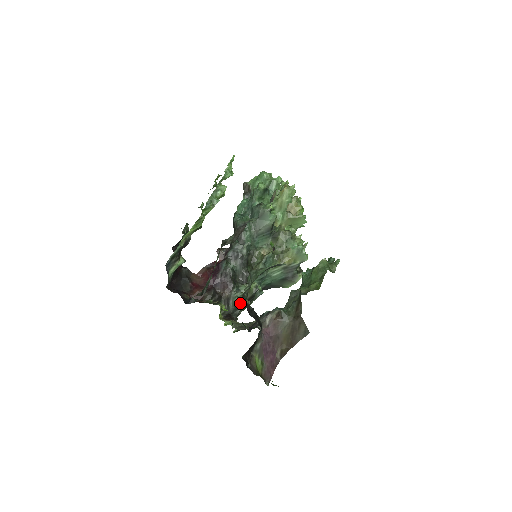
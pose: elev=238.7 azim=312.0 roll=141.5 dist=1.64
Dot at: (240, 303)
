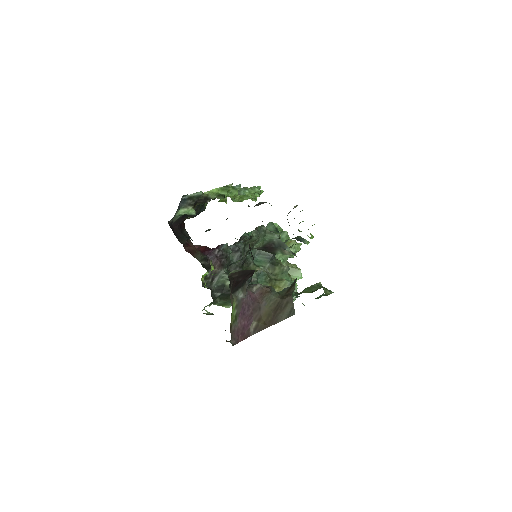
Dot at: (224, 287)
